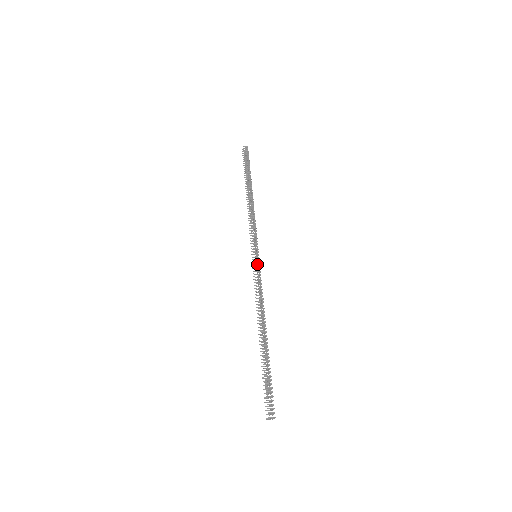
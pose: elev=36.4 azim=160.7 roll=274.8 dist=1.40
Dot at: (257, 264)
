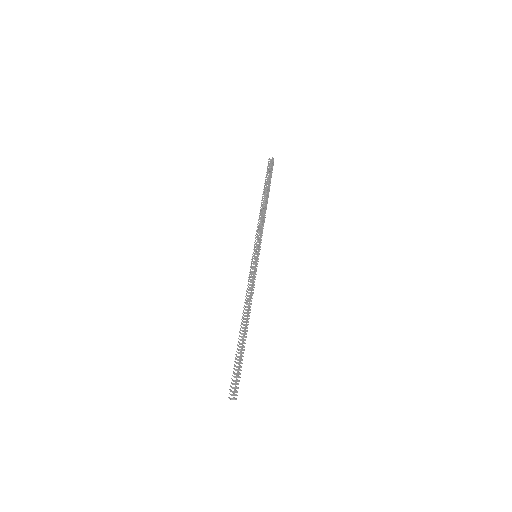
Dot at: (255, 263)
